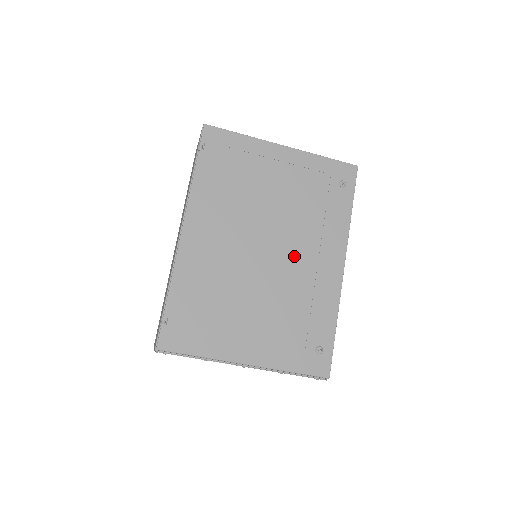
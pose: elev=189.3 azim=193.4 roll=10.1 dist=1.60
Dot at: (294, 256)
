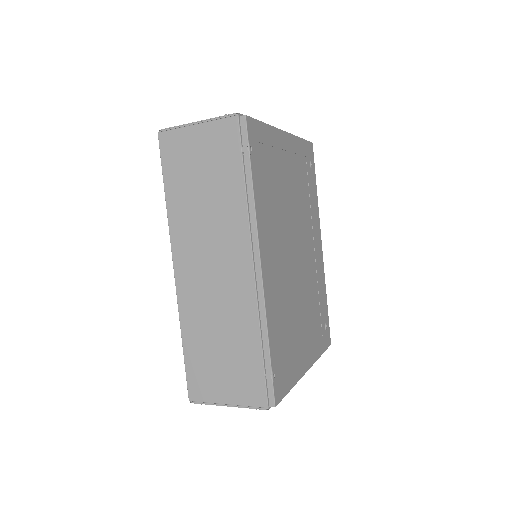
Dot at: (307, 251)
